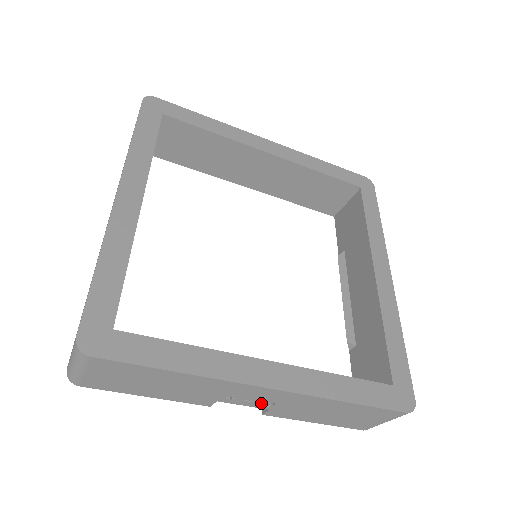
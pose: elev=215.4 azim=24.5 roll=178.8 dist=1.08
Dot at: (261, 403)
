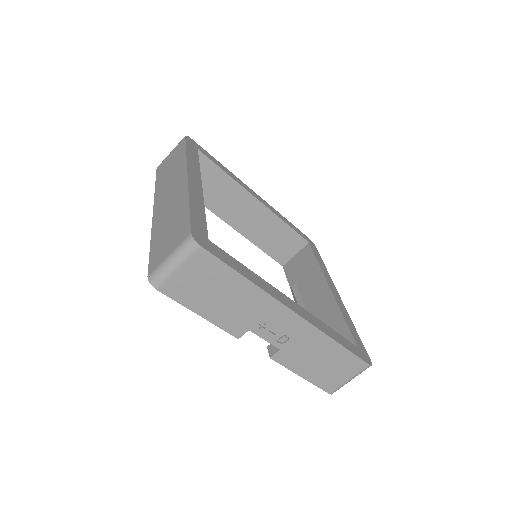
Dot at: (279, 337)
